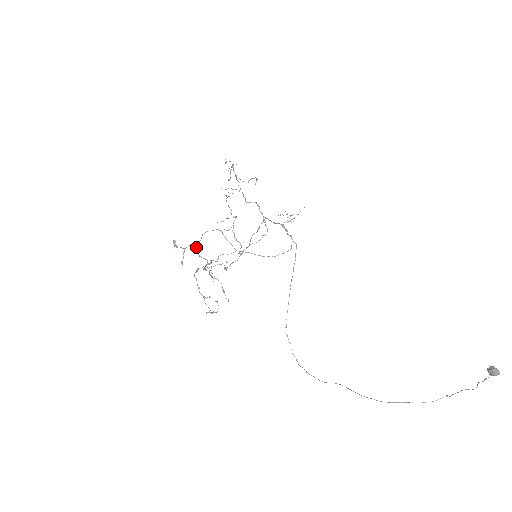
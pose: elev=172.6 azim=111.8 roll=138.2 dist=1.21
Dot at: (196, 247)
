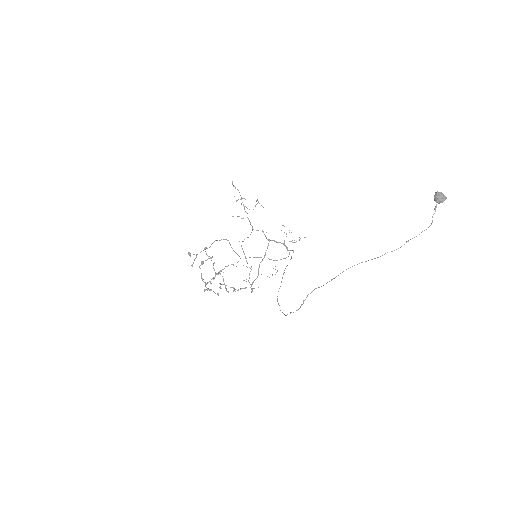
Dot at: (205, 248)
